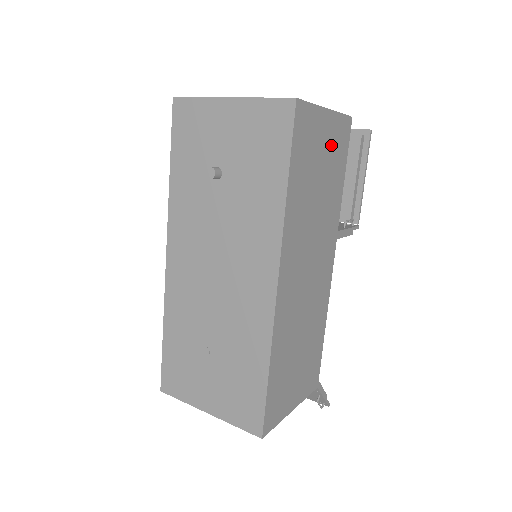
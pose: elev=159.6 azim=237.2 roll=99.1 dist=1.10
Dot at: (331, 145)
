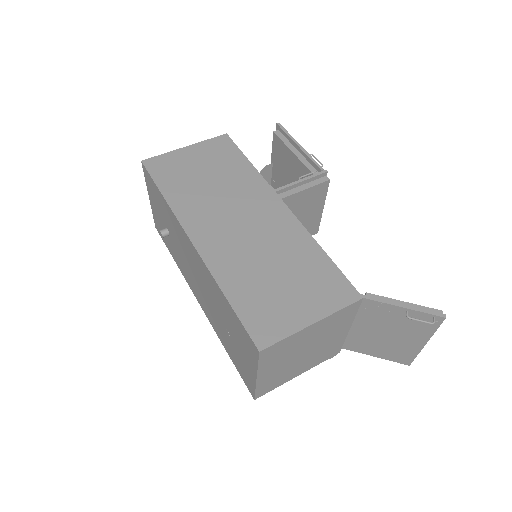
Dot at: (207, 157)
